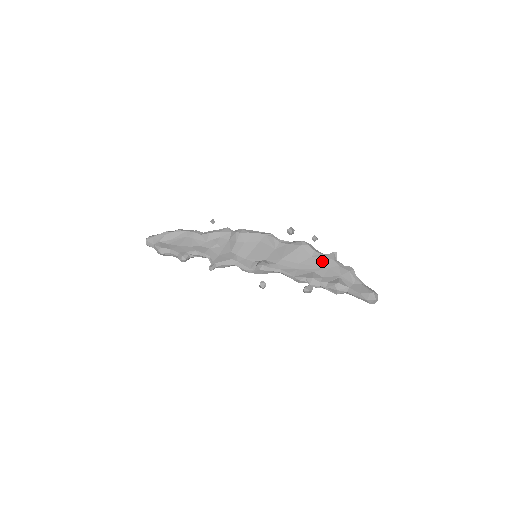
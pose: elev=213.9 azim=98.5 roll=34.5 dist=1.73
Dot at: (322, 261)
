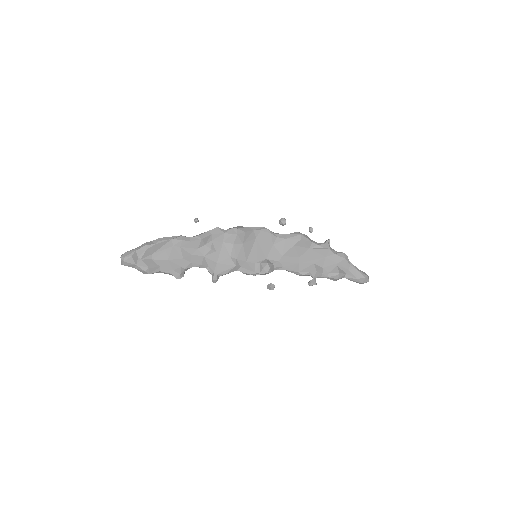
Dot at: (320, 252)
